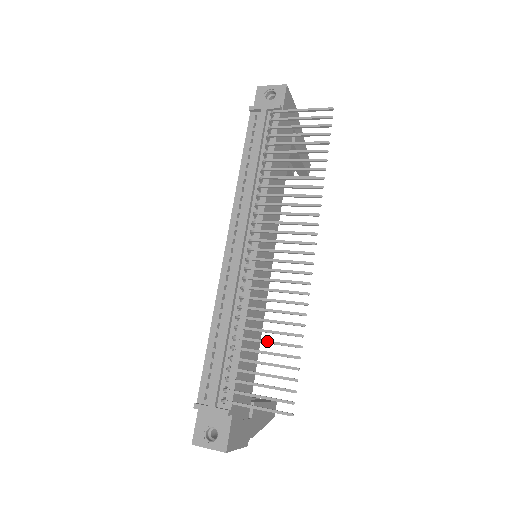
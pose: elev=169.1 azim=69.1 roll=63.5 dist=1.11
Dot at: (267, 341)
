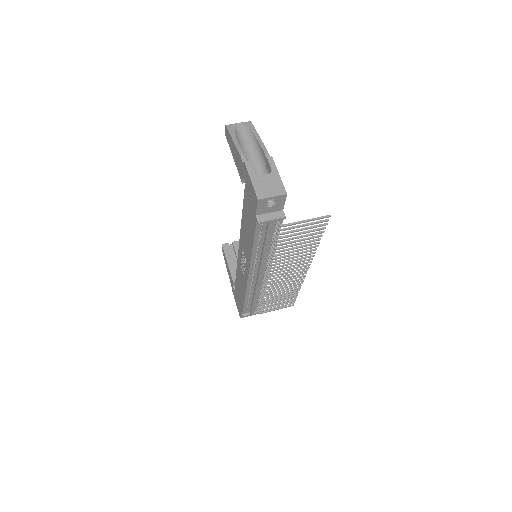
Dot at: (281, 297)
